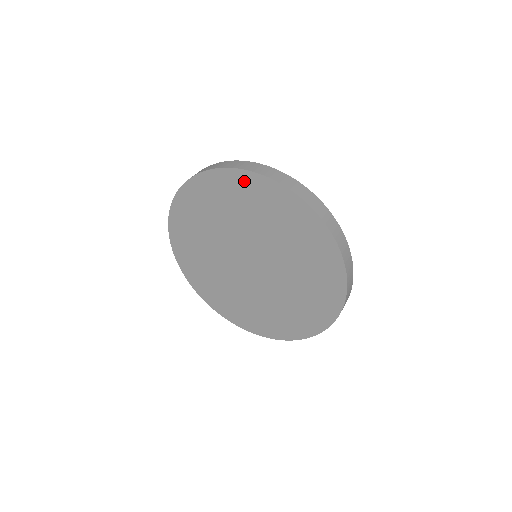
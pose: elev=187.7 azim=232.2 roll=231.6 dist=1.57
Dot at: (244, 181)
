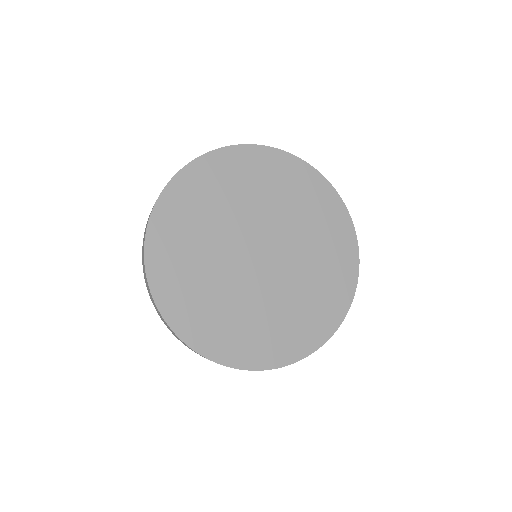
Dot at: (305, 174)
